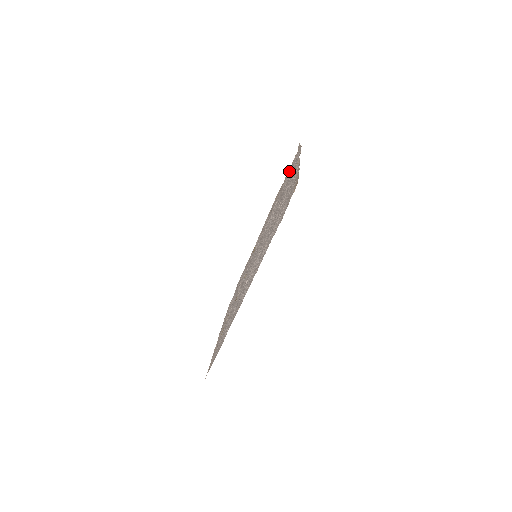
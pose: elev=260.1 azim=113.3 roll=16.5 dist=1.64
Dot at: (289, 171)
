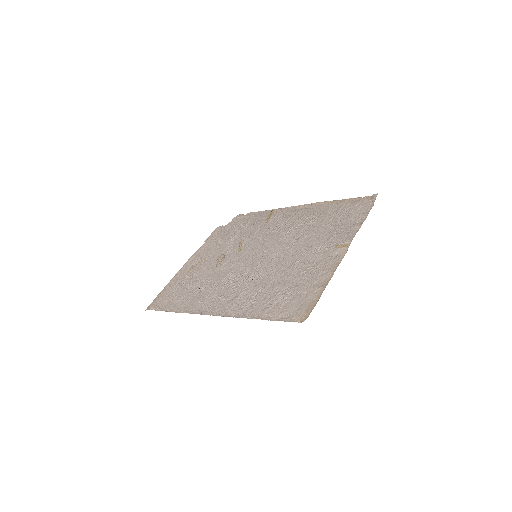
Dot at: (347, 204)
